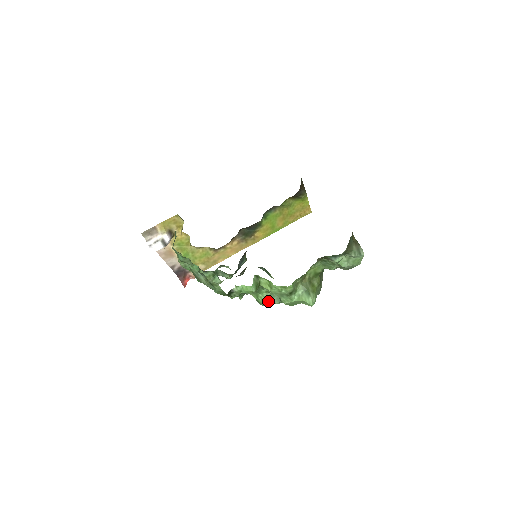
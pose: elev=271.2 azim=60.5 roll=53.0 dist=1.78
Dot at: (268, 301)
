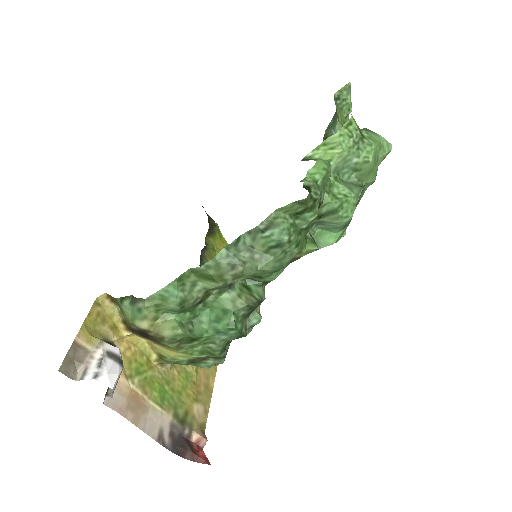
Dot at: (351, 192)
